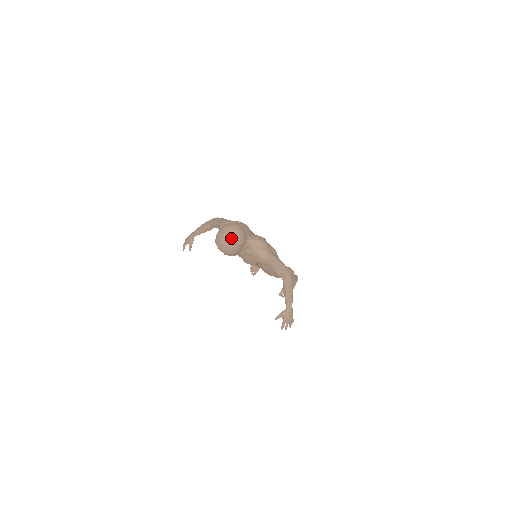
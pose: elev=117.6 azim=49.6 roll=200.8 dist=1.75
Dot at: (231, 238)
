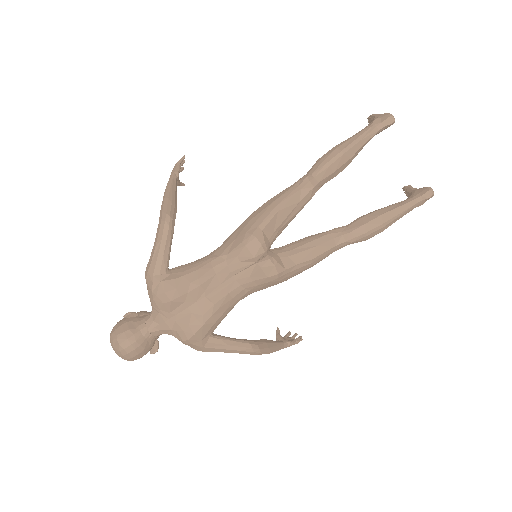
Dot at: occluded
